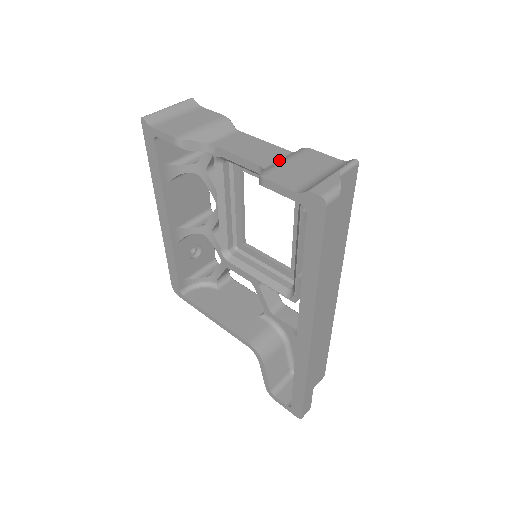
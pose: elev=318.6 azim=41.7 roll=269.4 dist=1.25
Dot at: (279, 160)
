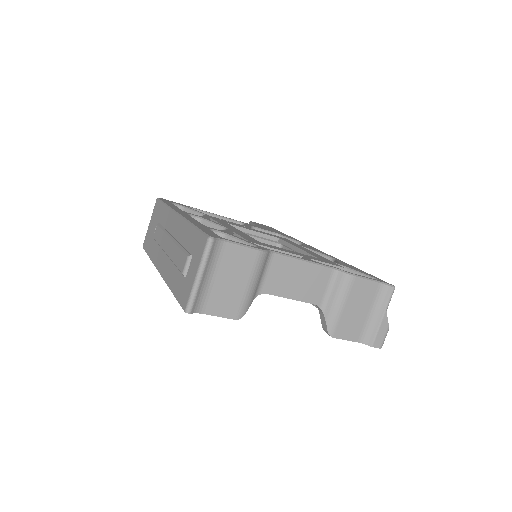
Dot at: (328, 290)
